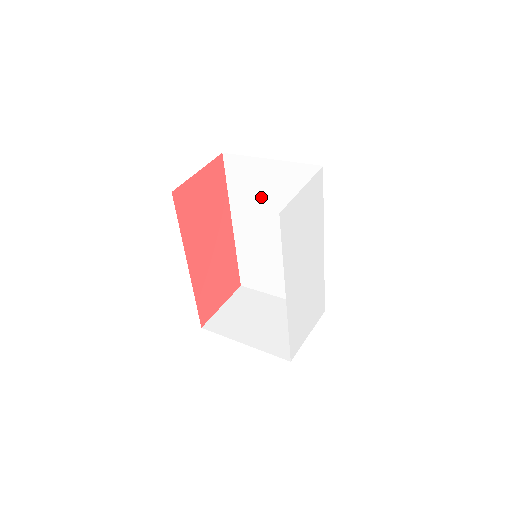
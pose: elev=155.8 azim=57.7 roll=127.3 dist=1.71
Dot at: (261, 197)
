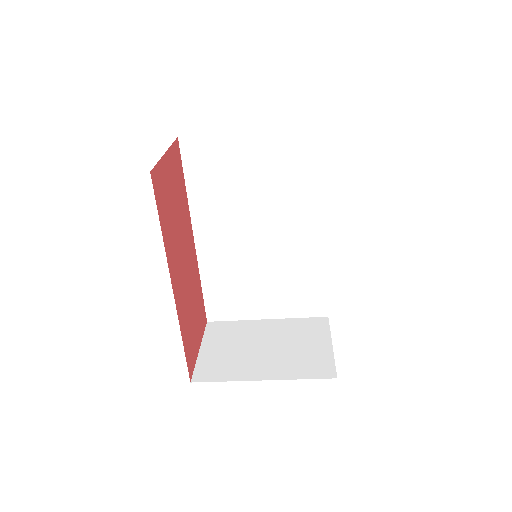
Dot at: (237, 186)
